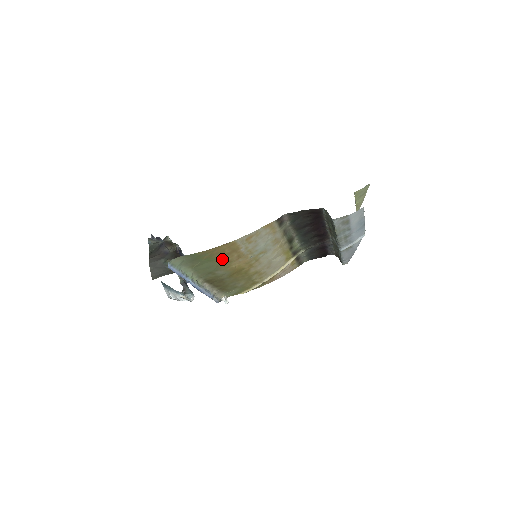
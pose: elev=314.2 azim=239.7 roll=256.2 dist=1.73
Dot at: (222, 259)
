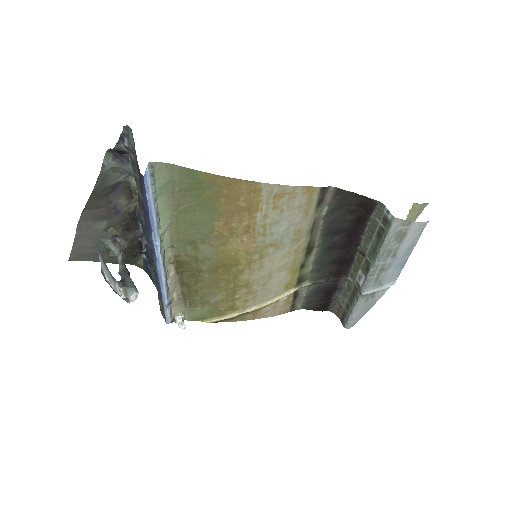
Dot at: (225, 218)
